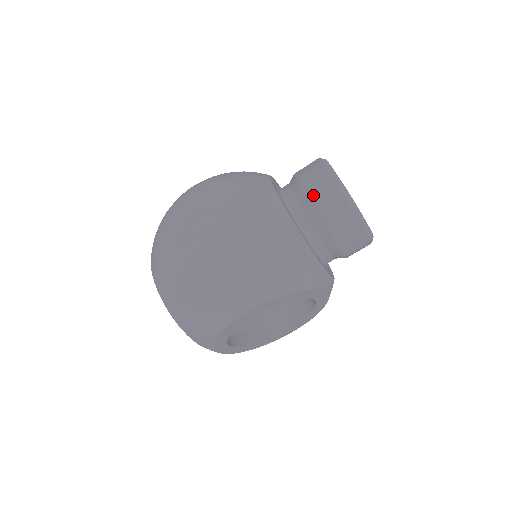
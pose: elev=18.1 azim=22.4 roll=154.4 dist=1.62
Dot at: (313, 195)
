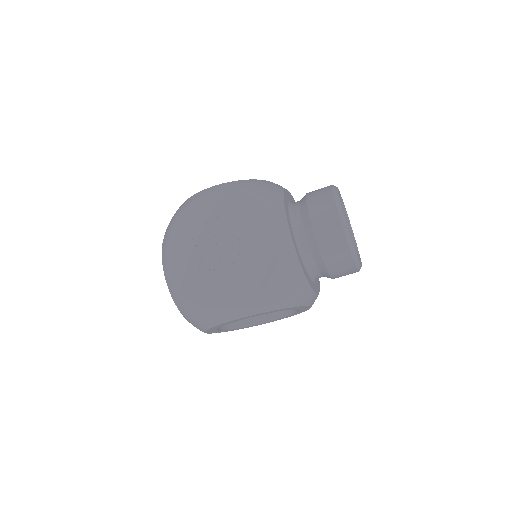
Dot at: (318, 227)
